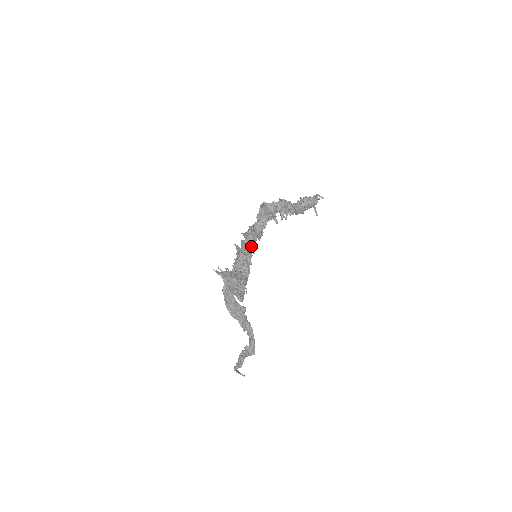
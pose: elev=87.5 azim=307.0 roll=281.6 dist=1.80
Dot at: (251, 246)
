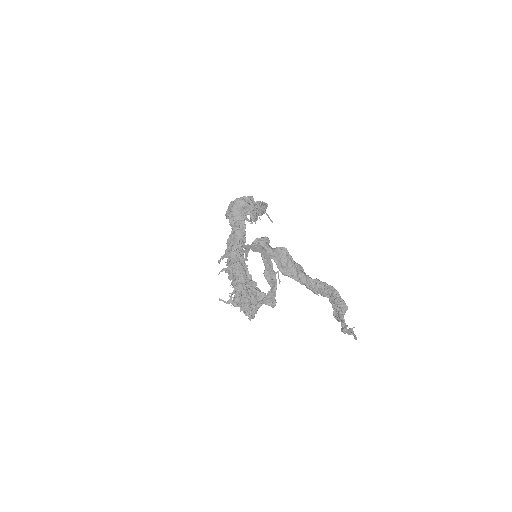
Dot at: (241, 257)
